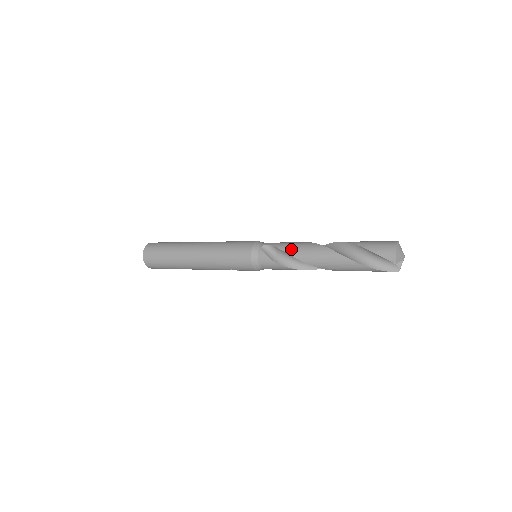
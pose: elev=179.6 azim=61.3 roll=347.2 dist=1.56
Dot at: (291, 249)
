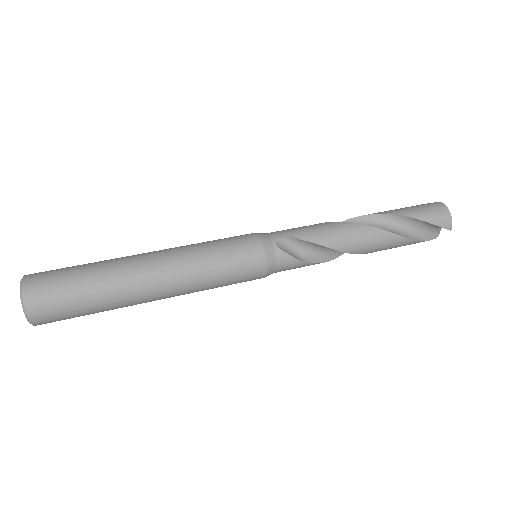
Dot at: (325, 238)
